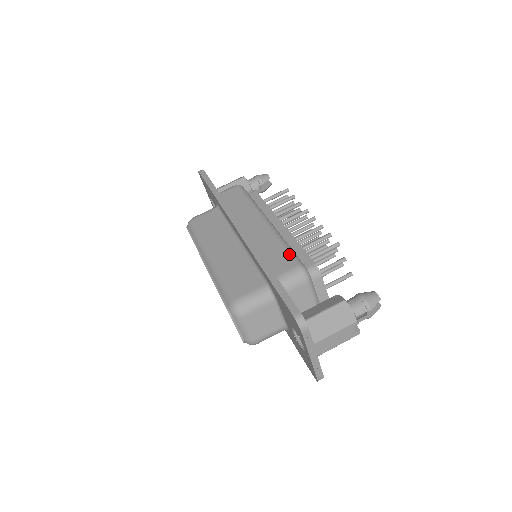
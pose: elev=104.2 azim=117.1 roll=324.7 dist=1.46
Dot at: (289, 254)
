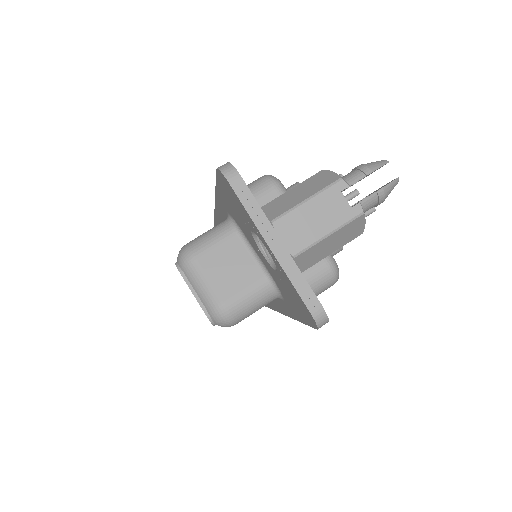
Dot at: occluded
